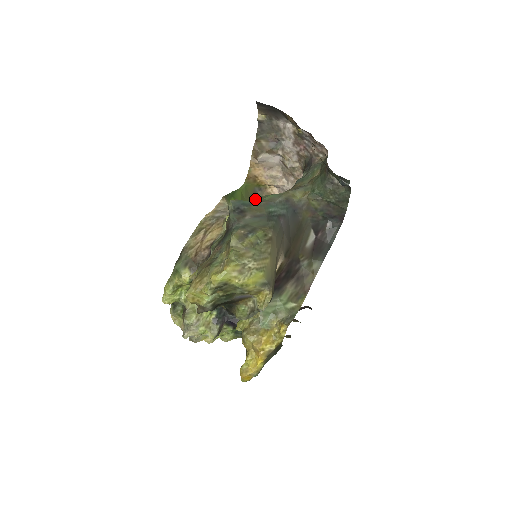
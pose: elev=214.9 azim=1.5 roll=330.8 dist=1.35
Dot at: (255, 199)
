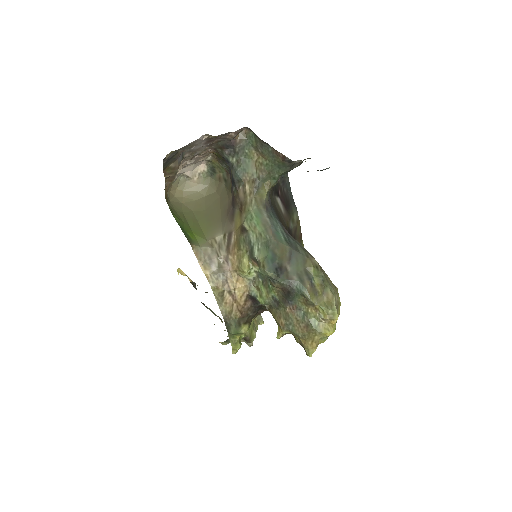
Dot at: occluded
